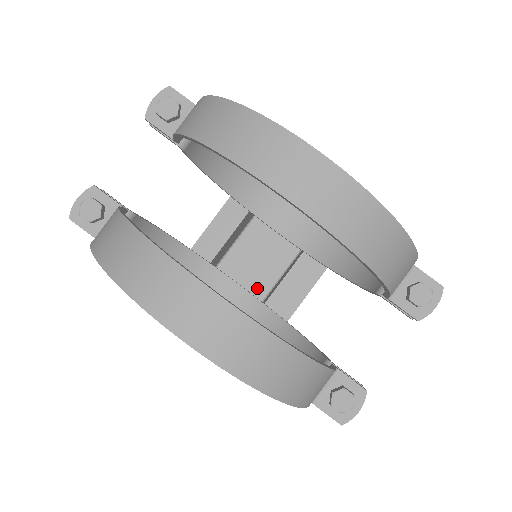
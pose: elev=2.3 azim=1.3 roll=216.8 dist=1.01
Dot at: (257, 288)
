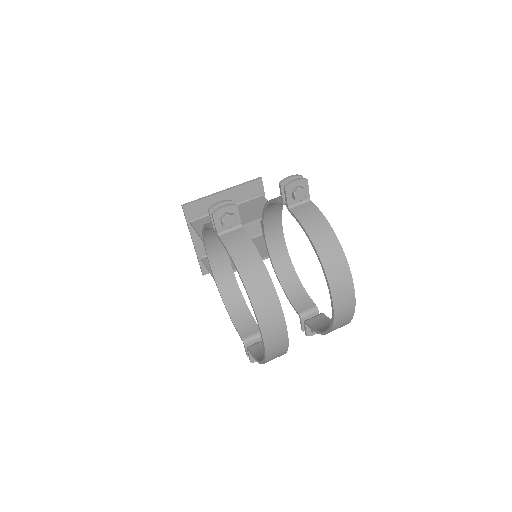
Dot at: occluded
